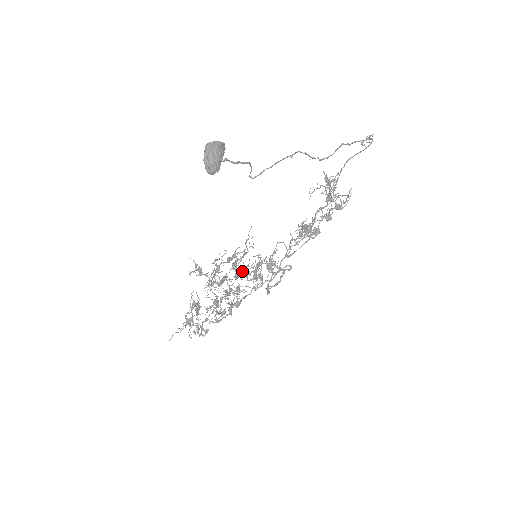
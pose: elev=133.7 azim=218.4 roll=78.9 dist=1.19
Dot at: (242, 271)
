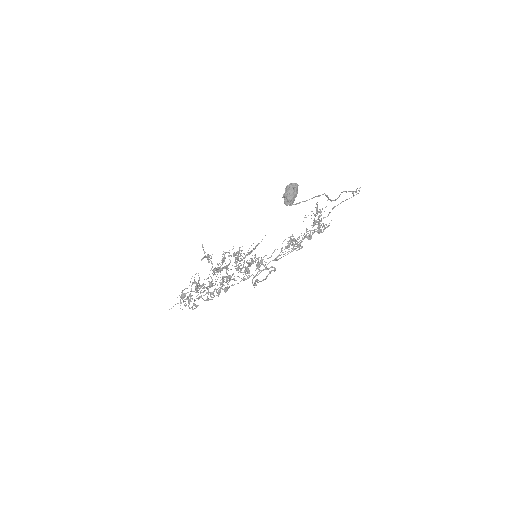
Dot at: (241, 265)
